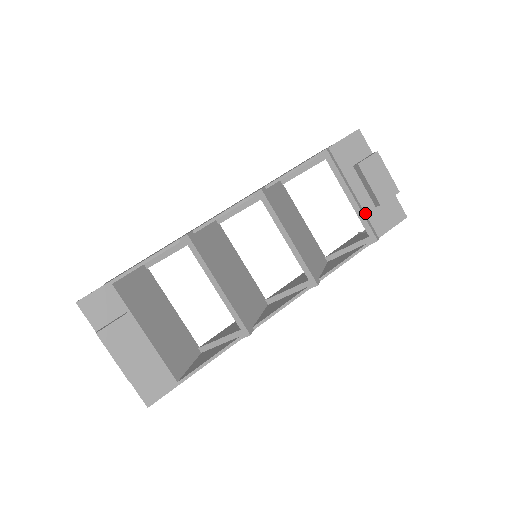
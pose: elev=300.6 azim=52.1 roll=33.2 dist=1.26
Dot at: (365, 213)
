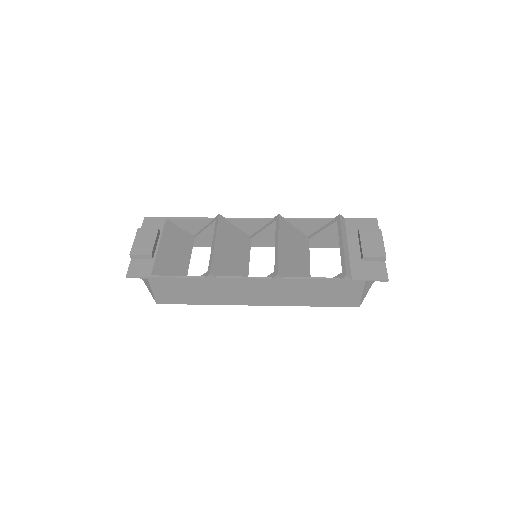
Dot at: (350, 261)
